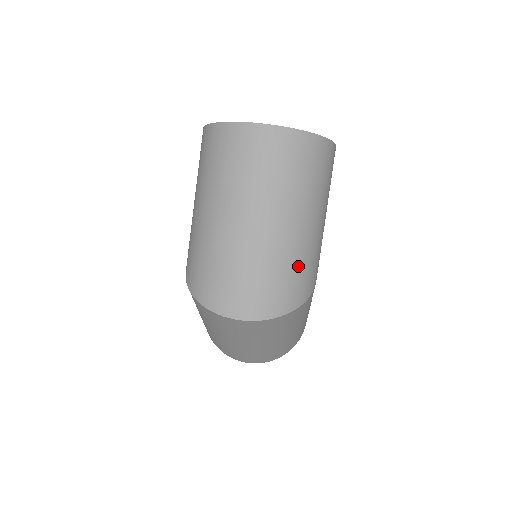
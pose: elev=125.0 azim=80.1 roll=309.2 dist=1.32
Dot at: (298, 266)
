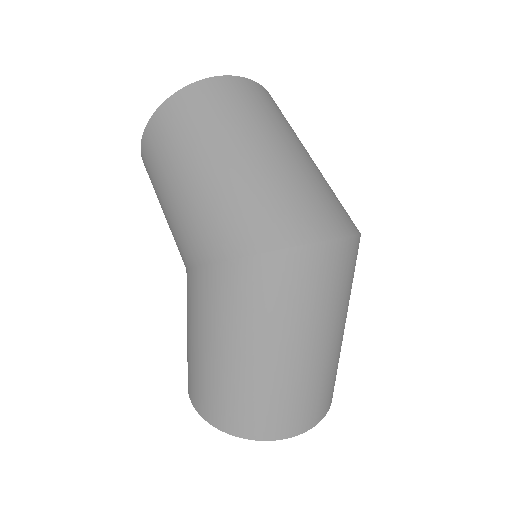
Dot at: (333, 192)
